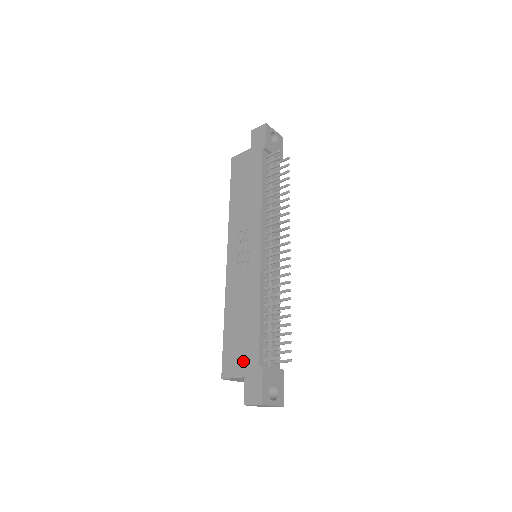
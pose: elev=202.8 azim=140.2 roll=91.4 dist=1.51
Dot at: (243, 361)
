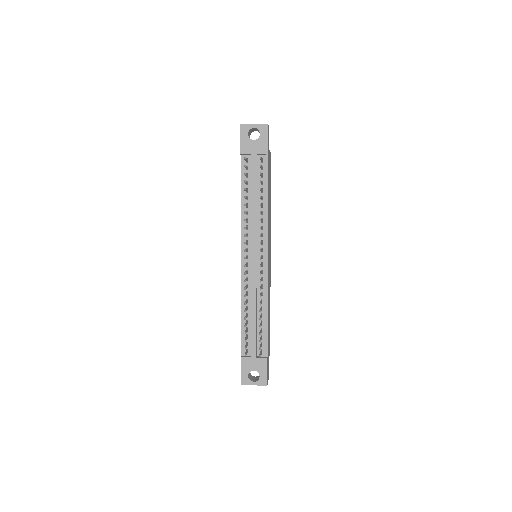
Dot at: occluded
